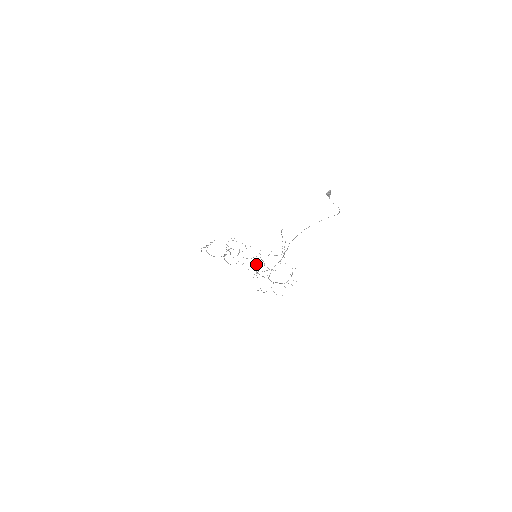
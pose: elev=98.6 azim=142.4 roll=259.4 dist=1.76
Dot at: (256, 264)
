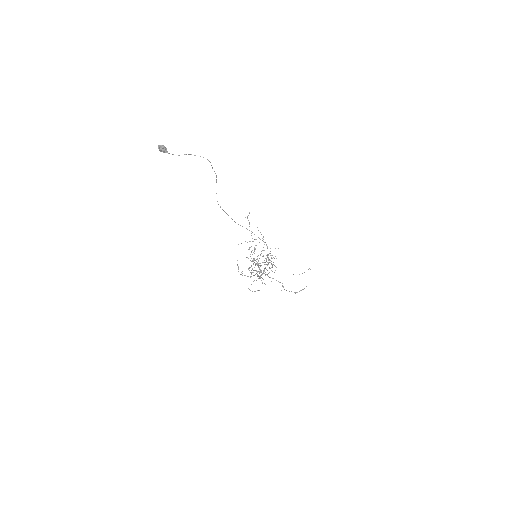
Dot at: occluded
